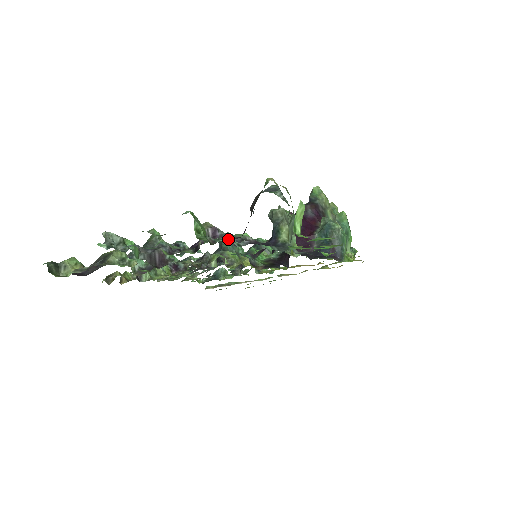
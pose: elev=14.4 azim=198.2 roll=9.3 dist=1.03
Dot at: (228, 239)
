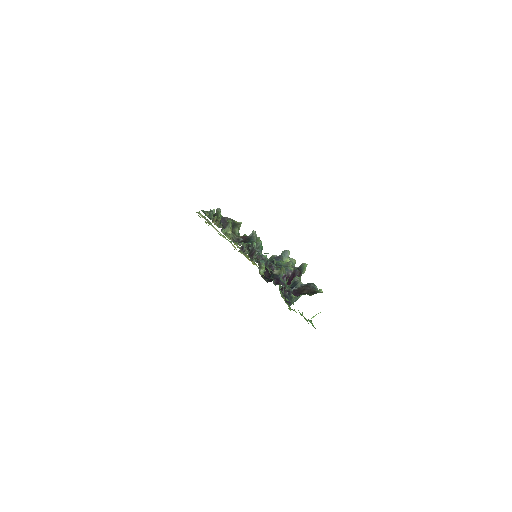
Dot at: occluded
